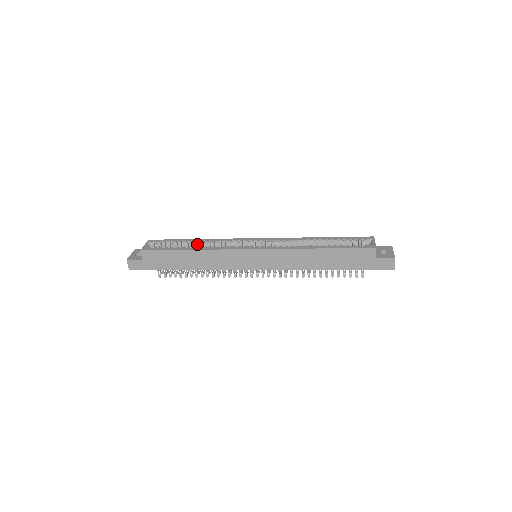
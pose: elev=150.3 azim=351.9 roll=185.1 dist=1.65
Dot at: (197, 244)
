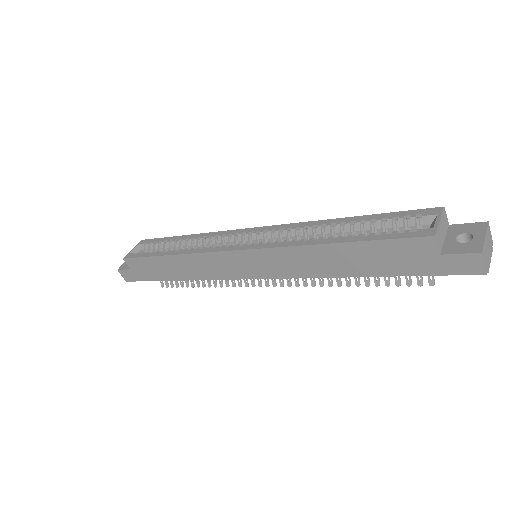
Dot at: (184, 243)
